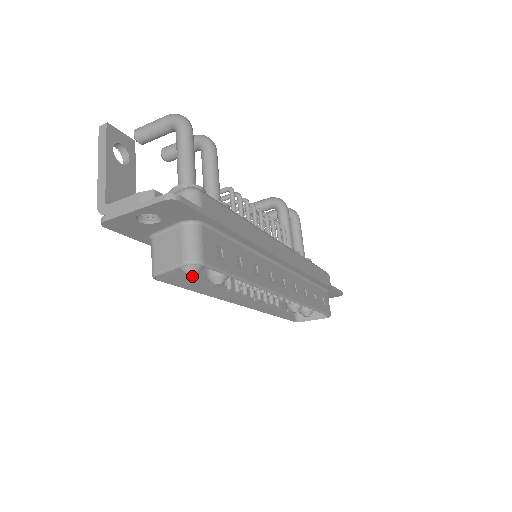
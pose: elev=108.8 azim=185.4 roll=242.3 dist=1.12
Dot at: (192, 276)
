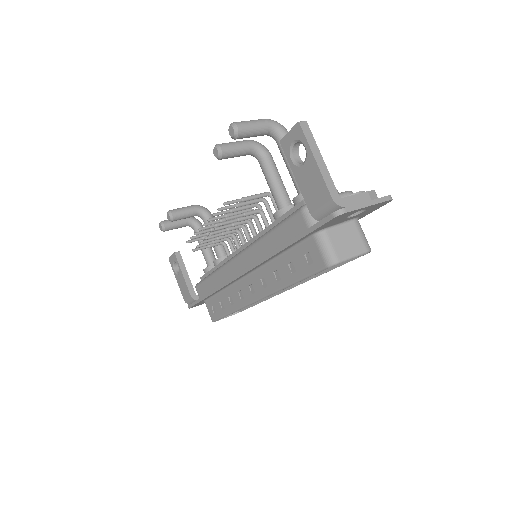
Dot at: occluded
